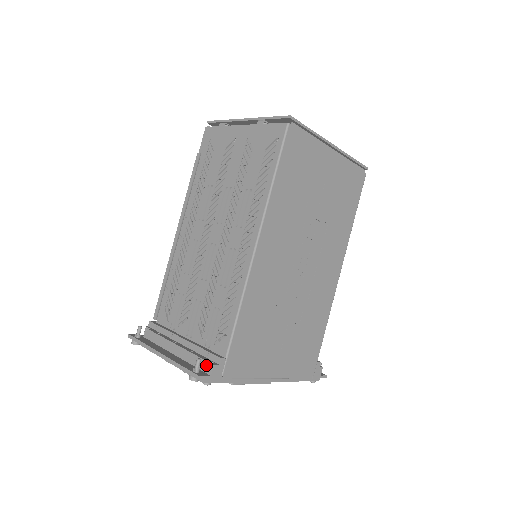
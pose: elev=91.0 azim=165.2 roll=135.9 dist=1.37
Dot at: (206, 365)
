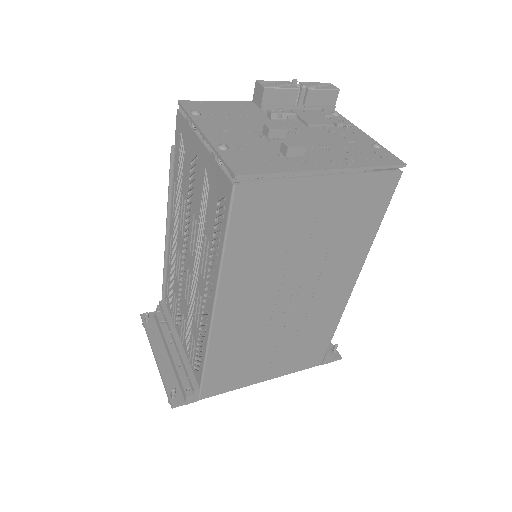
Dot at: (183, 391)
